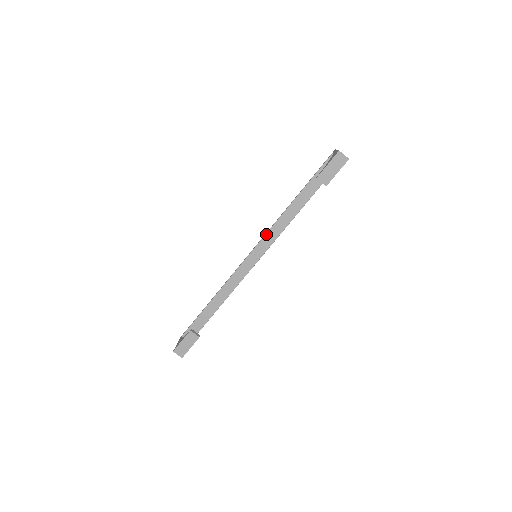
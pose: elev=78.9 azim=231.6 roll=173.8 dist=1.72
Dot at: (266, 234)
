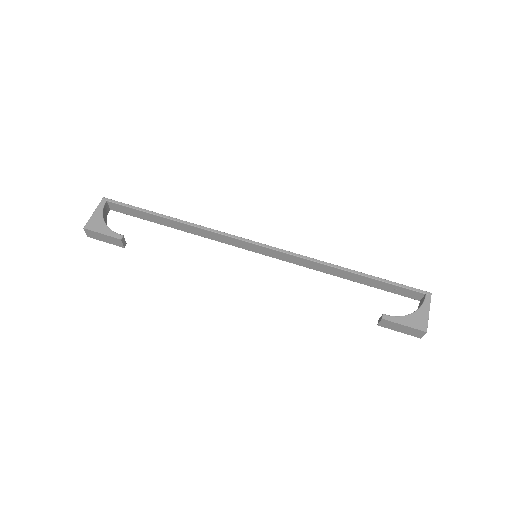
Dot at: (288, 254)
